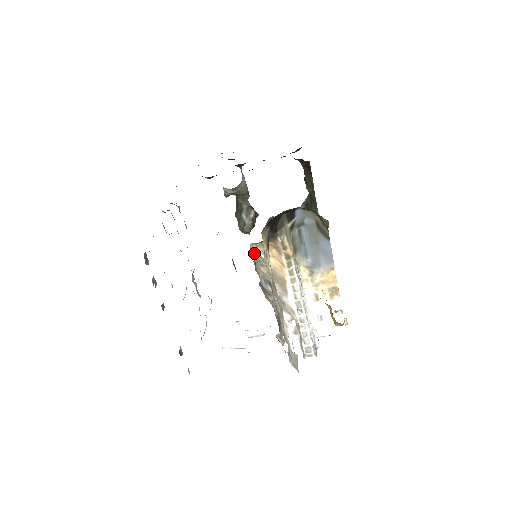
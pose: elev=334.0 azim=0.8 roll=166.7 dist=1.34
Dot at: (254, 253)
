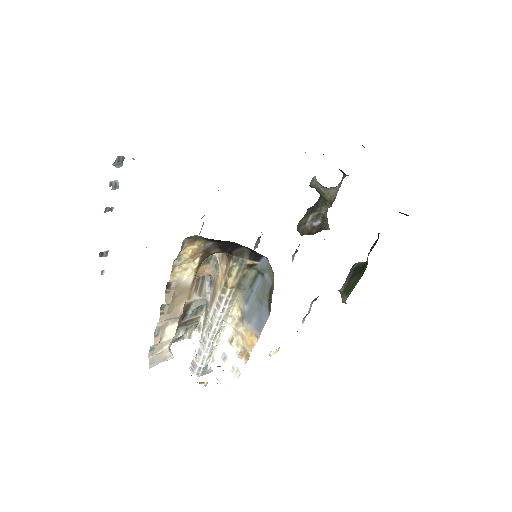
Dot at: occluded
